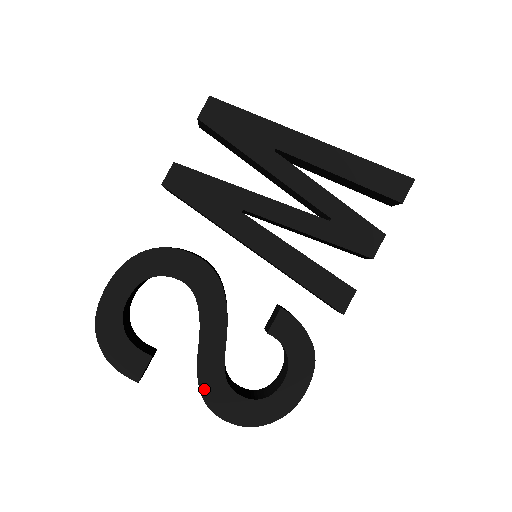
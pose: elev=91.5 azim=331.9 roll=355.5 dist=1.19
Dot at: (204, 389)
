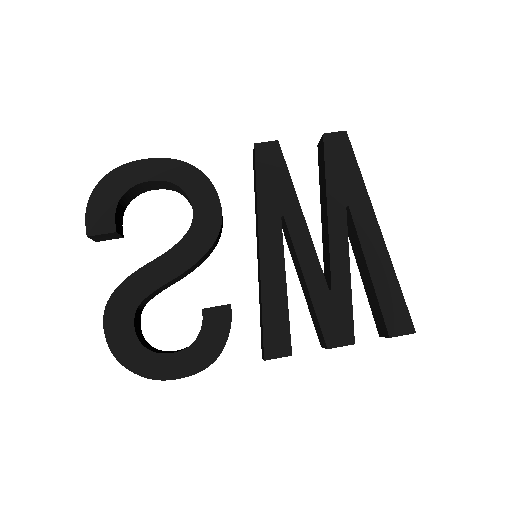
Dot at: (119, 292)
